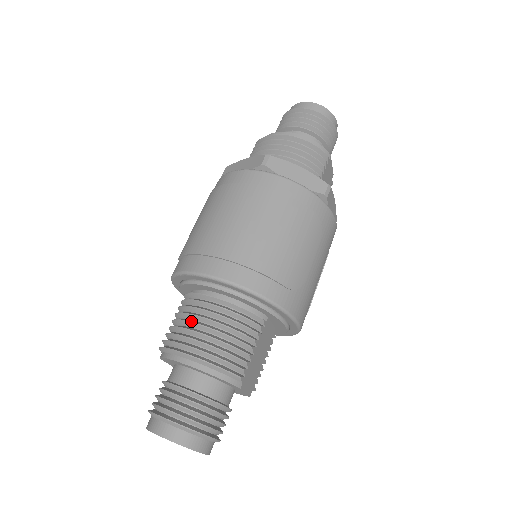
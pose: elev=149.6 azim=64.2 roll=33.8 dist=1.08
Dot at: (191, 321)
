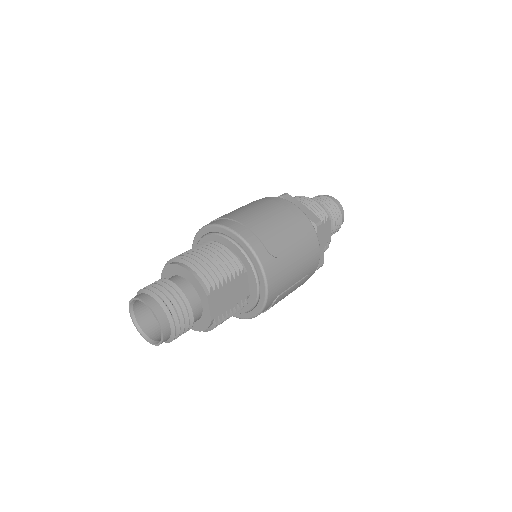
Dot at: (194, 249)
